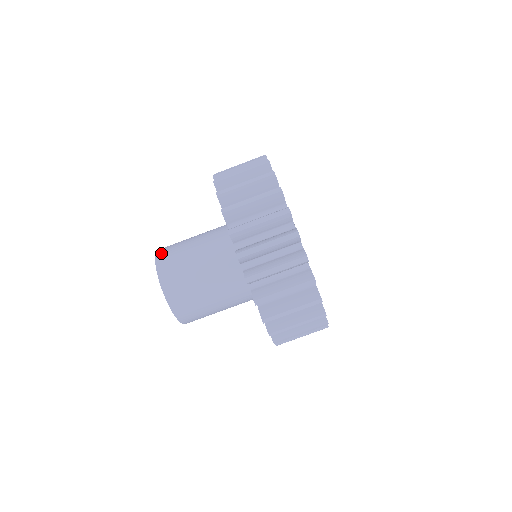
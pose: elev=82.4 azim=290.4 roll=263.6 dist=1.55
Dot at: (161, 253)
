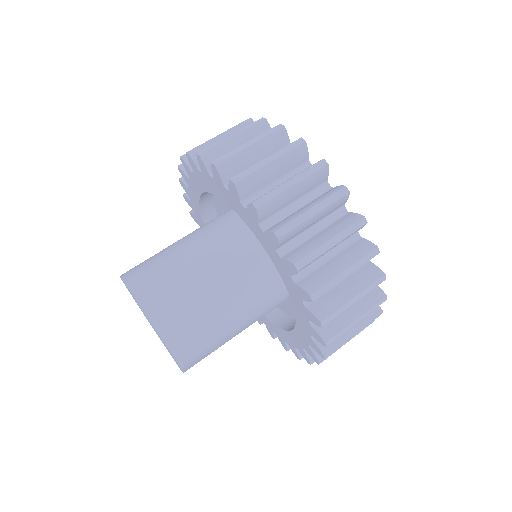
Dot at: occluded
